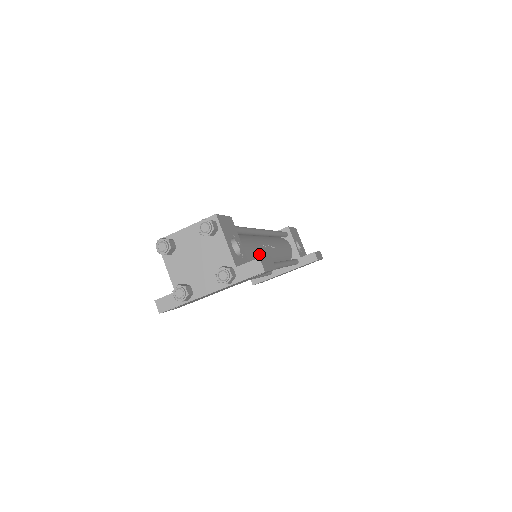
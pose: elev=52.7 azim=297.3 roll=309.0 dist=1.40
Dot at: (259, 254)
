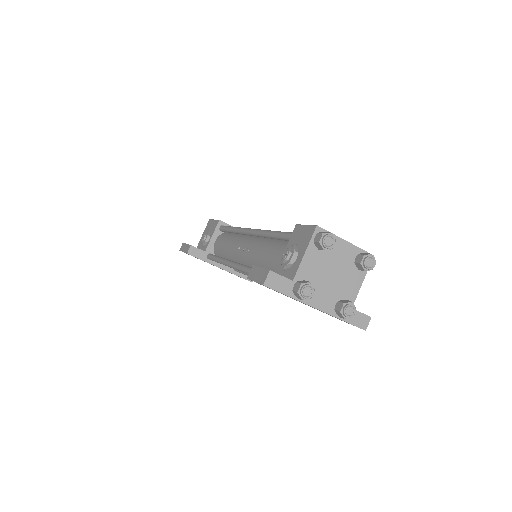
Dot at: occluded
